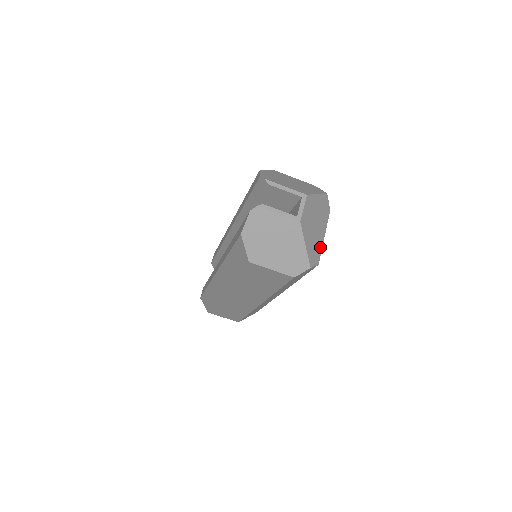
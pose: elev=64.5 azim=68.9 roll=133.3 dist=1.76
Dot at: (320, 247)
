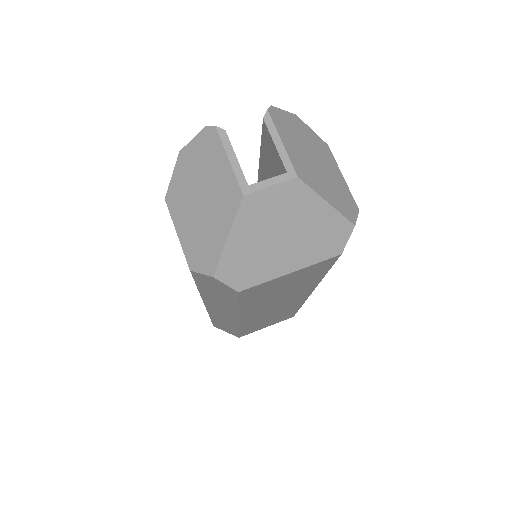
Dot at: (266, 275)
